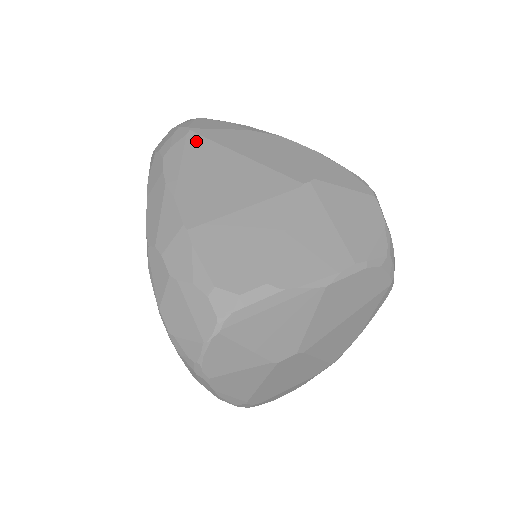
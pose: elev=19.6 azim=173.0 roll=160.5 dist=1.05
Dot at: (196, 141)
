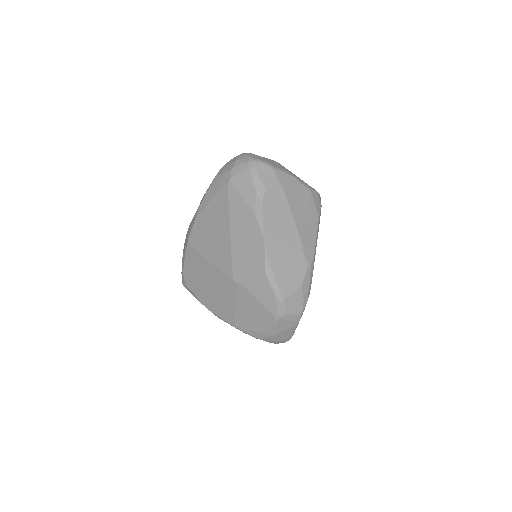
Dot at: (224, 195)
